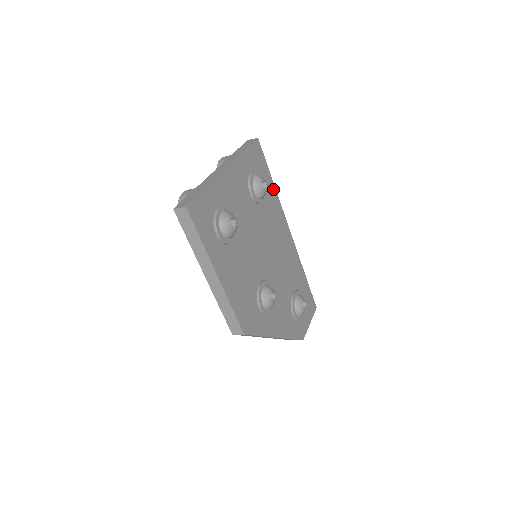
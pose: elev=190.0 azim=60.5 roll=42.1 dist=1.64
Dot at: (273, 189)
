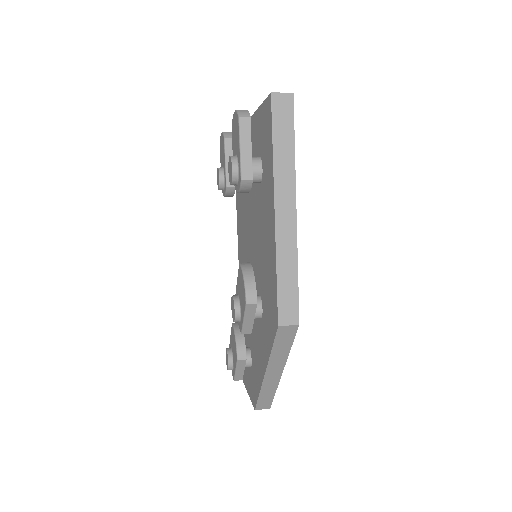
Dot at: occluded
